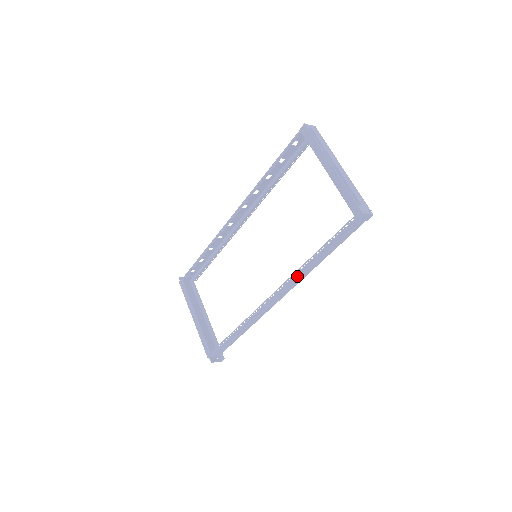
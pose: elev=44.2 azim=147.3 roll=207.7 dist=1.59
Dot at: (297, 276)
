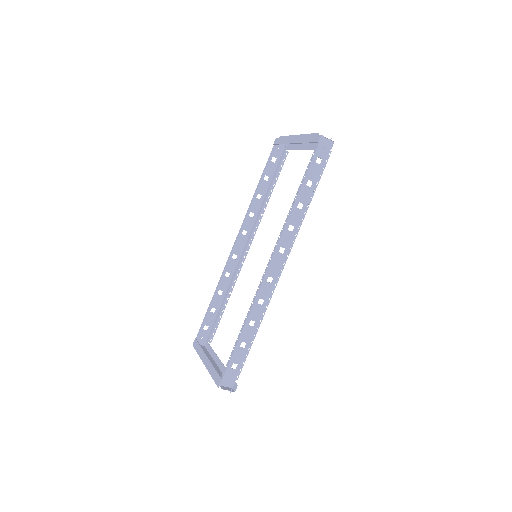
Dot at: (287, 226)
